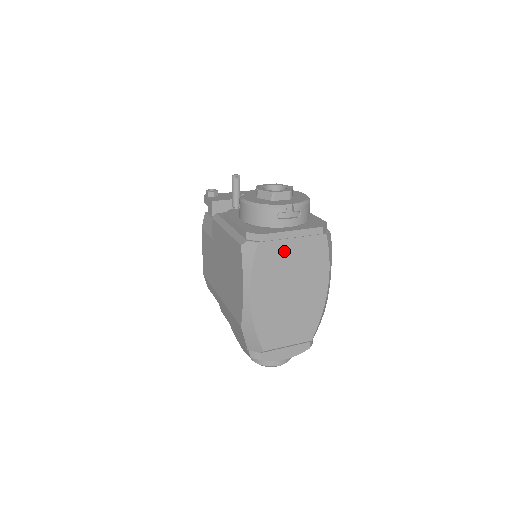
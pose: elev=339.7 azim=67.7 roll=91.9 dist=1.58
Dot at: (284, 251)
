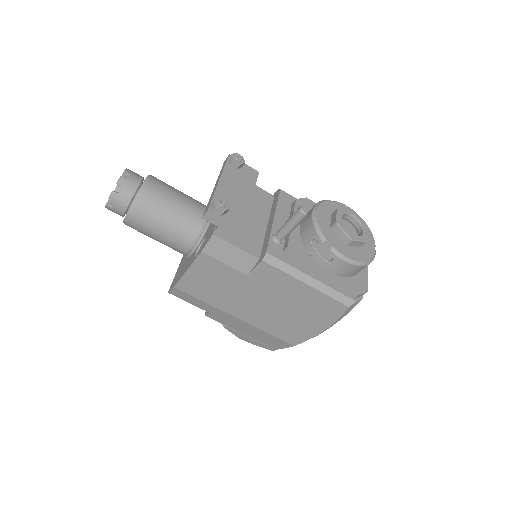
Dot at: occluded
